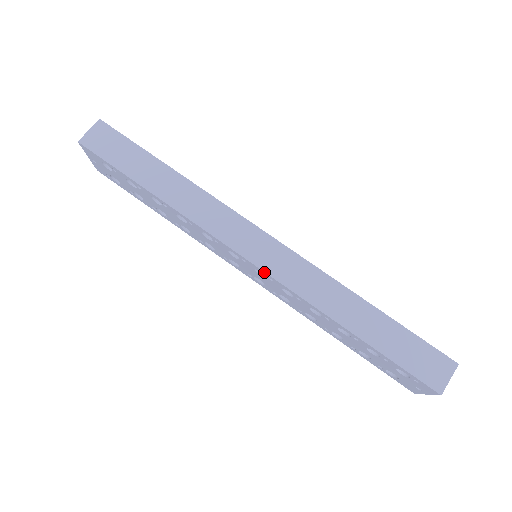
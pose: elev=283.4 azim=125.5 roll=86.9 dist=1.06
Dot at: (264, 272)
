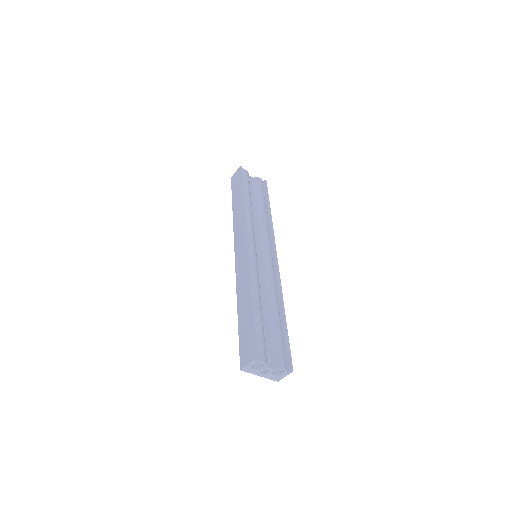
Dot at: (236, 263)
